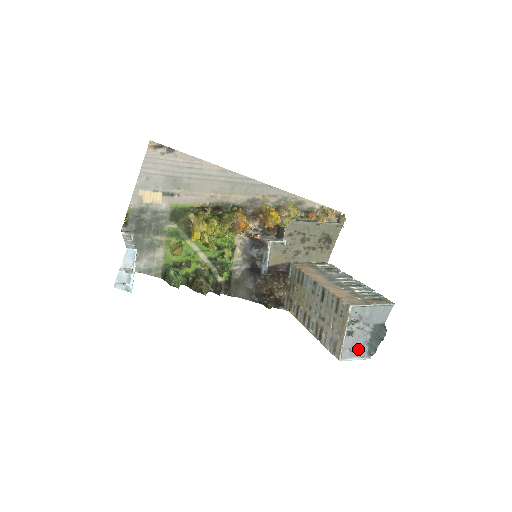
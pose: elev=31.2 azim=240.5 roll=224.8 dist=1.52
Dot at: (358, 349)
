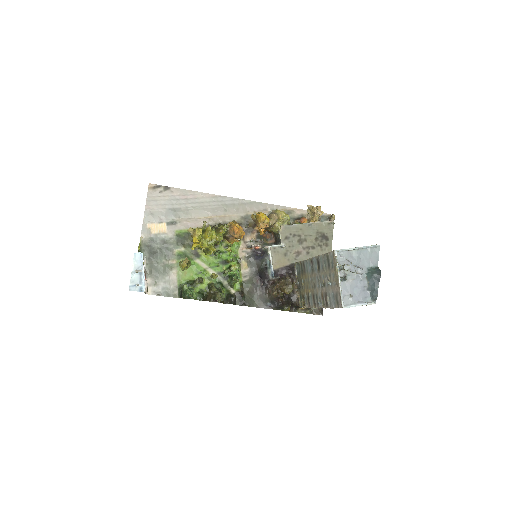
Dot at: (359, 295)
